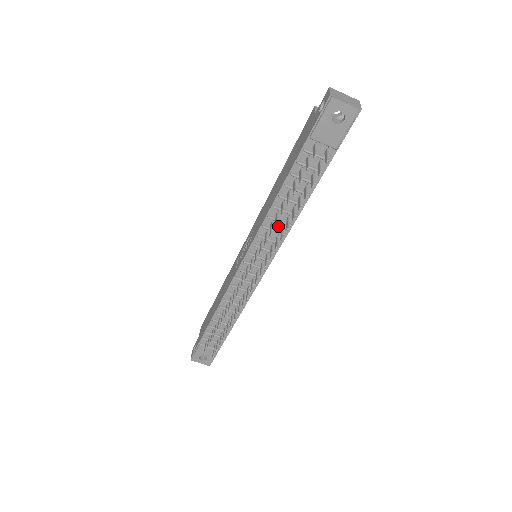
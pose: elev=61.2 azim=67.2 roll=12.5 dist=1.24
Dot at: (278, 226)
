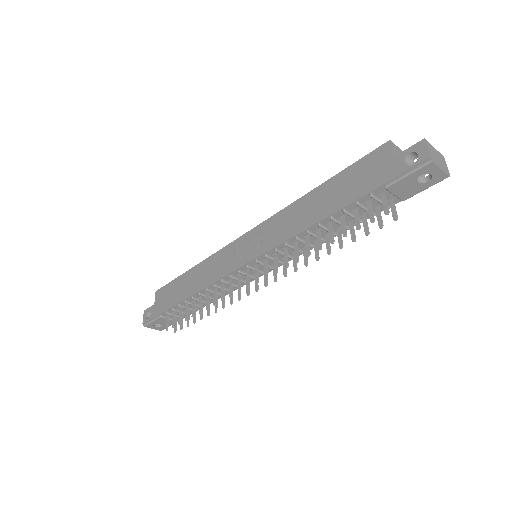
Dot at: (301, 245)
